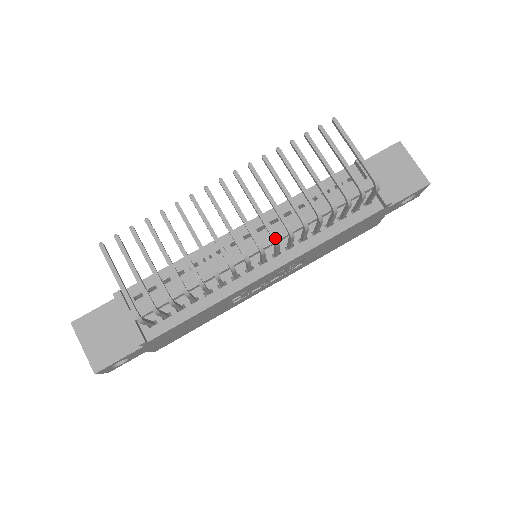
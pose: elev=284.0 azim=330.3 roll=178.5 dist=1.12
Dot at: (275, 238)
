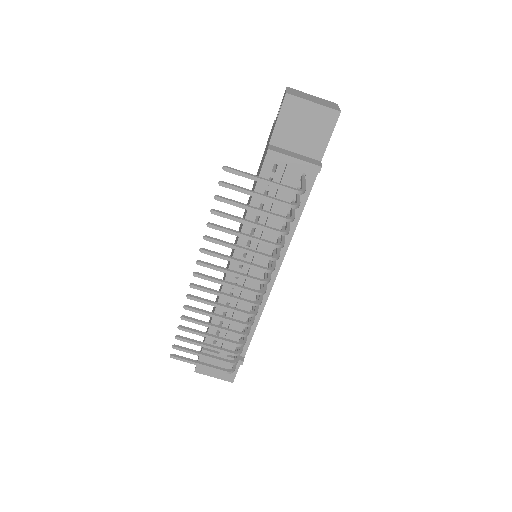
Dot at: (264, 283)
